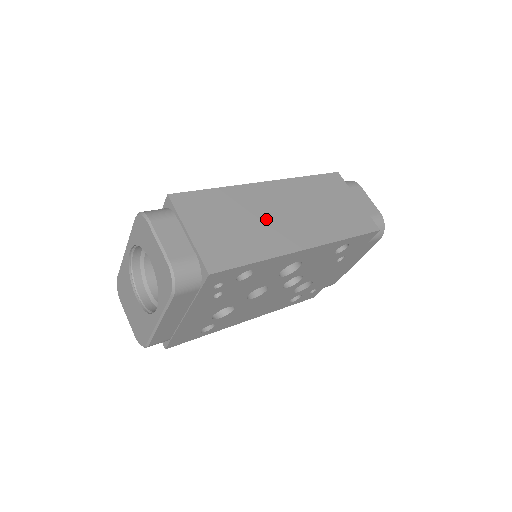
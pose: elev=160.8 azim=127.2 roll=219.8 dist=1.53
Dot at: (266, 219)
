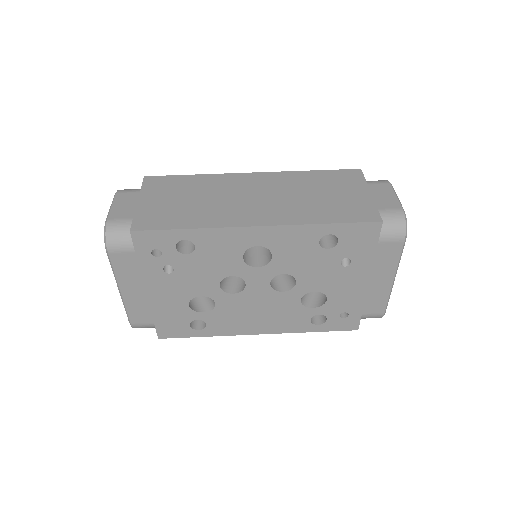
Dot at: (228, 199)
